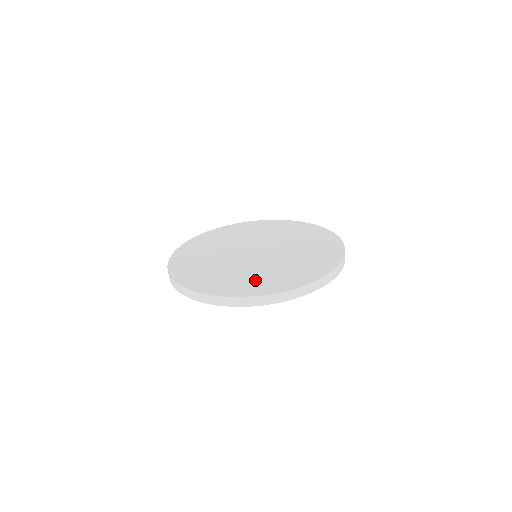
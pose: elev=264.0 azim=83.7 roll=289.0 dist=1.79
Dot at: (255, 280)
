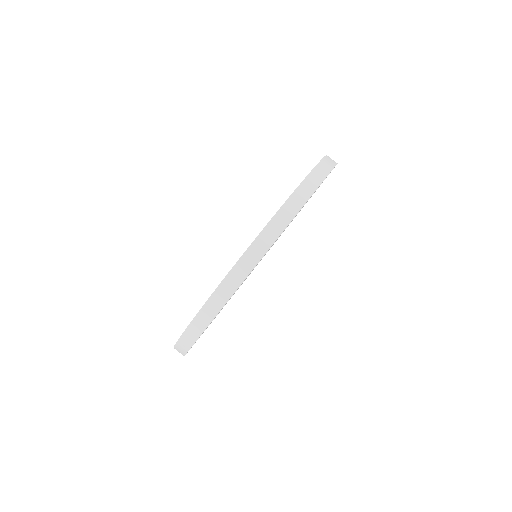
Dot at: occluded
